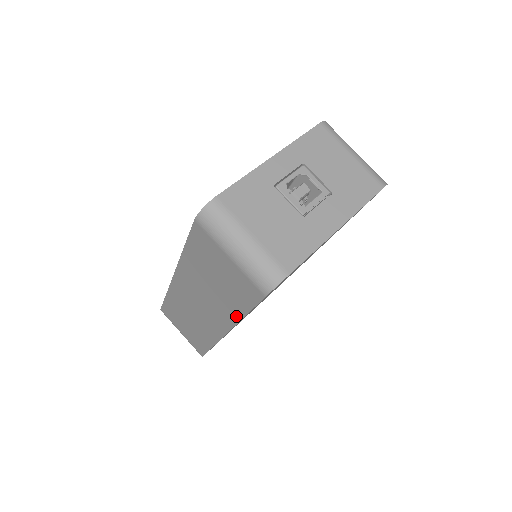
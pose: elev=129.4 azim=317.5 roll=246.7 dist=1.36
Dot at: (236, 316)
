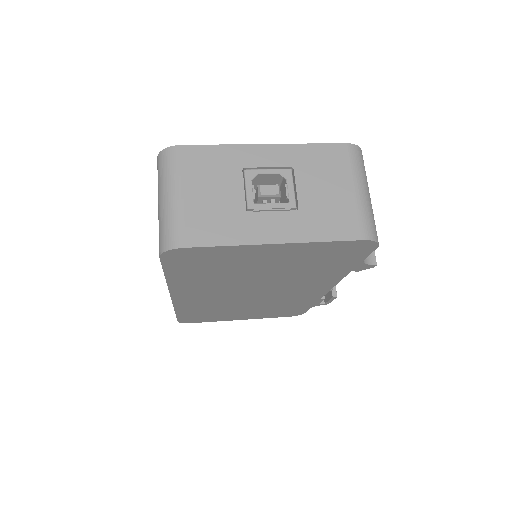
Dot at: occluded
